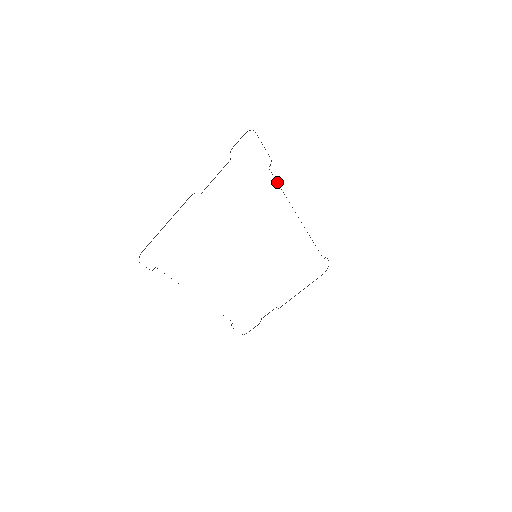
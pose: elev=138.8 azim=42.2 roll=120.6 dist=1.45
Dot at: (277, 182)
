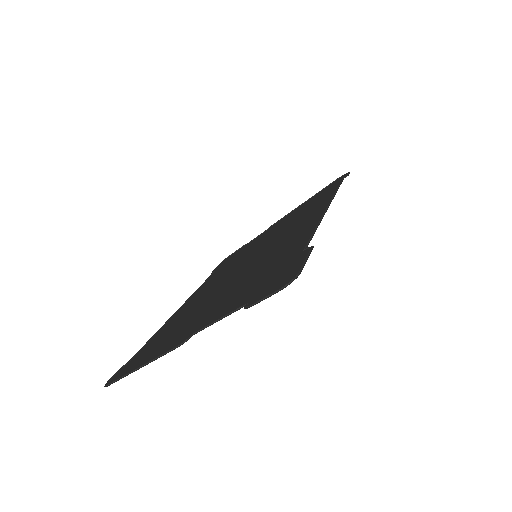
Dot at: (310, 237)
